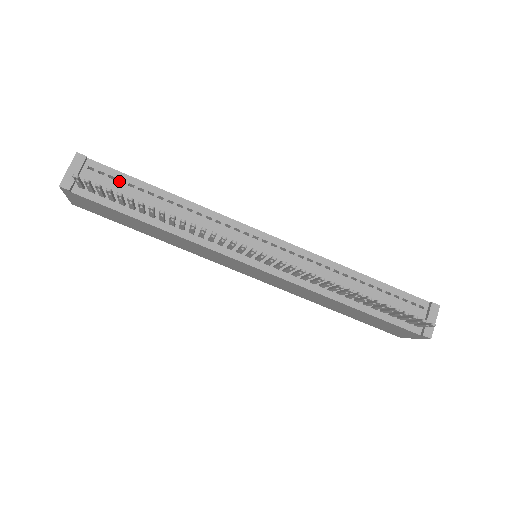
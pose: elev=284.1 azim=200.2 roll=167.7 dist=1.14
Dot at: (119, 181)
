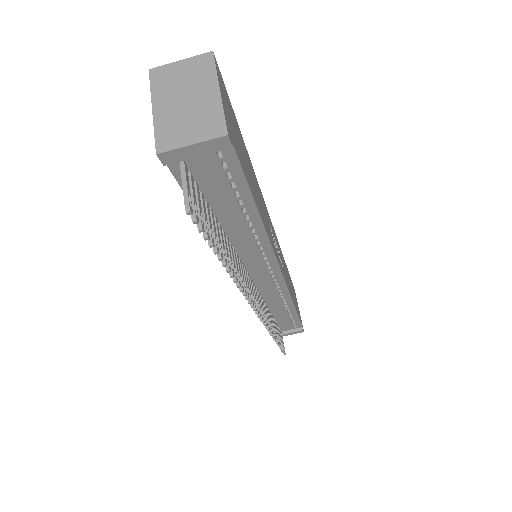
Dot at: occluded
